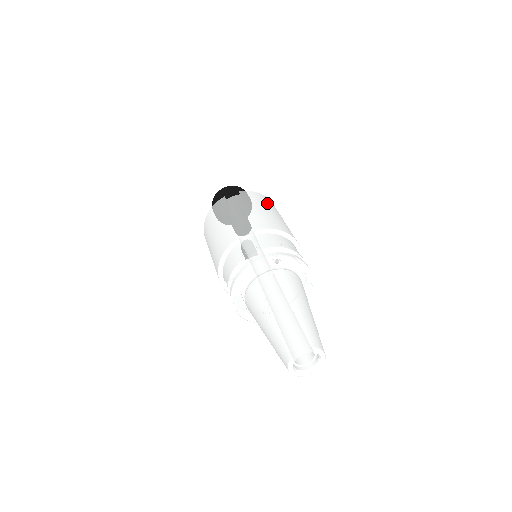
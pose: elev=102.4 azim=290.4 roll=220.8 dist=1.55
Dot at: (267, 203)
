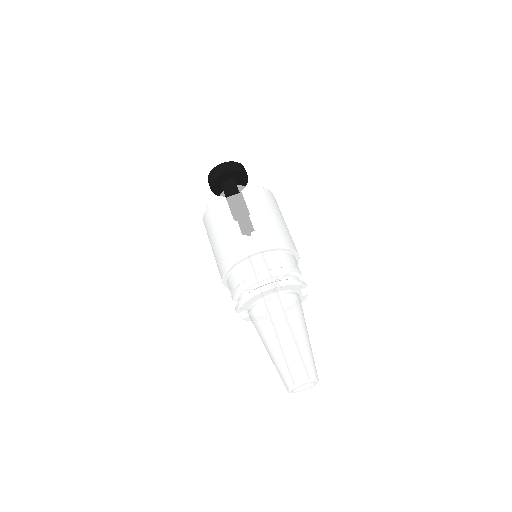
Dot at: (267, 202)
